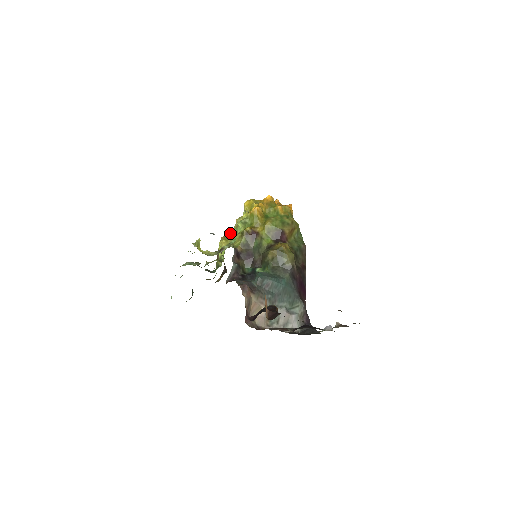
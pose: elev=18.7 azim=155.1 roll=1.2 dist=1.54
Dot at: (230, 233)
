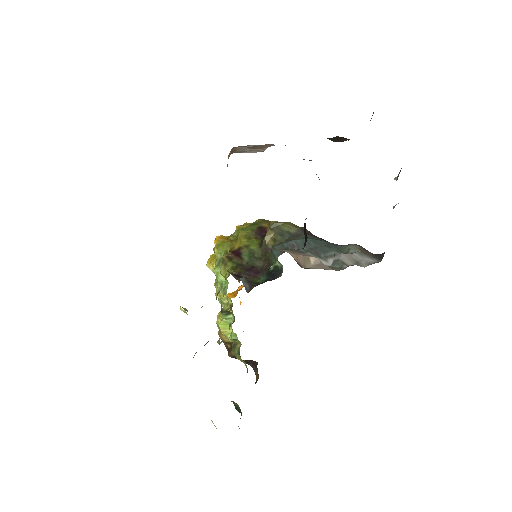
Dot at: occluded
